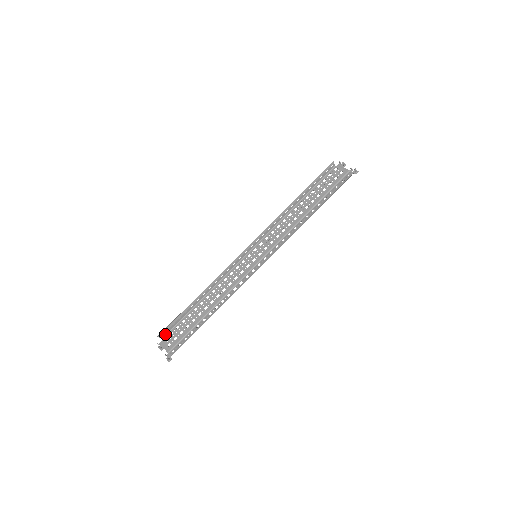
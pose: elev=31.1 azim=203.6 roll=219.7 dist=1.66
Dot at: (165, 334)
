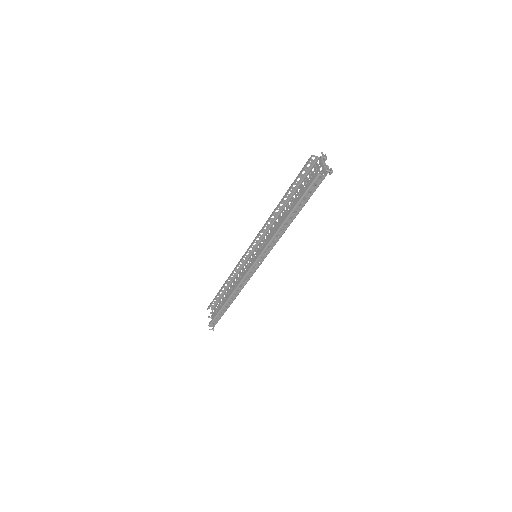
Dot at: (213, 307)
